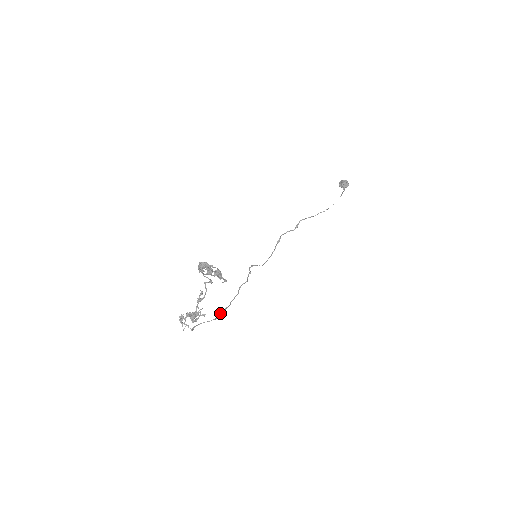
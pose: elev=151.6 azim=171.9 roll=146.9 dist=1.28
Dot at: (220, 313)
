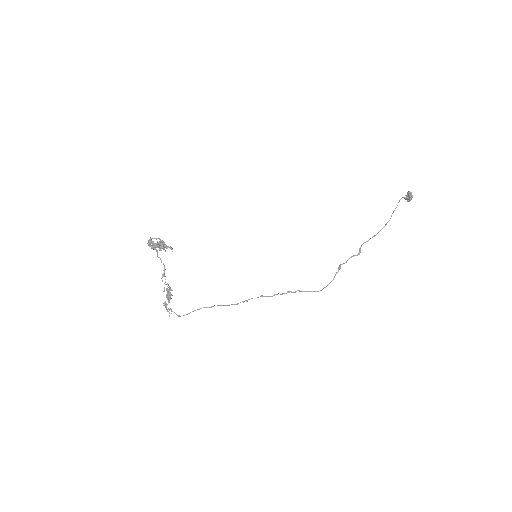
Dot at: (217, 305)
